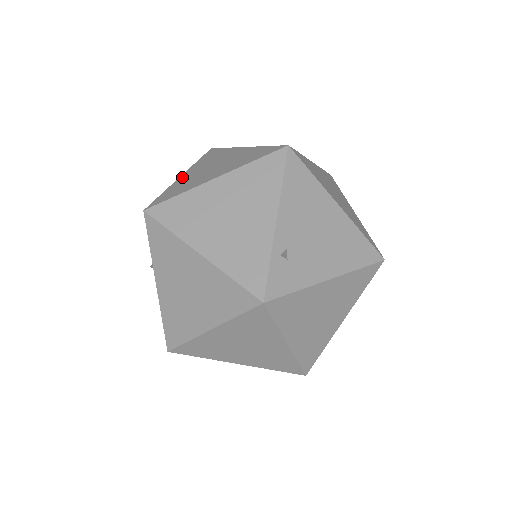
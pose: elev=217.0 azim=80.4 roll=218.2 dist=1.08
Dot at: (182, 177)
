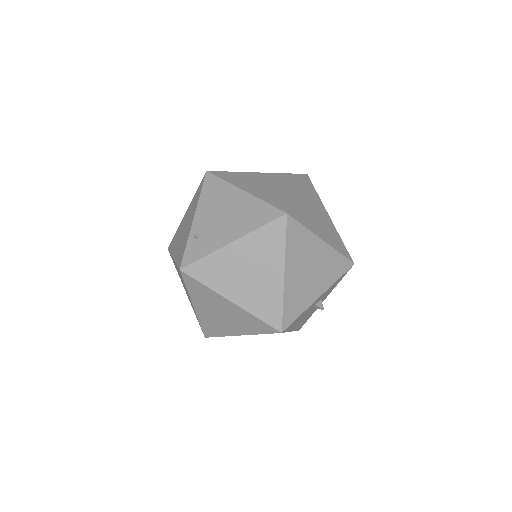
Dot at: occluded
